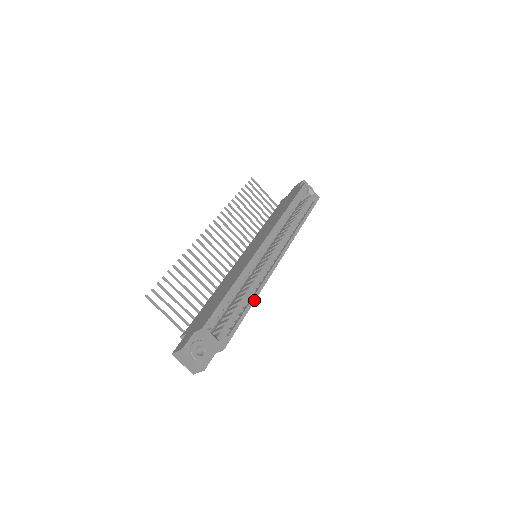
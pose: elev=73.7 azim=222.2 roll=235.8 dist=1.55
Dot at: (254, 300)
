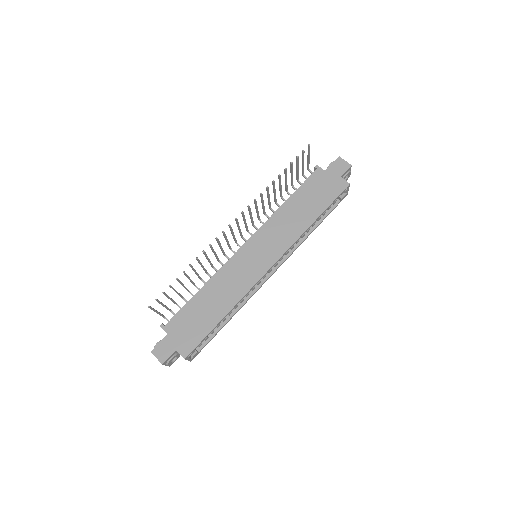
Dot at: occluded
